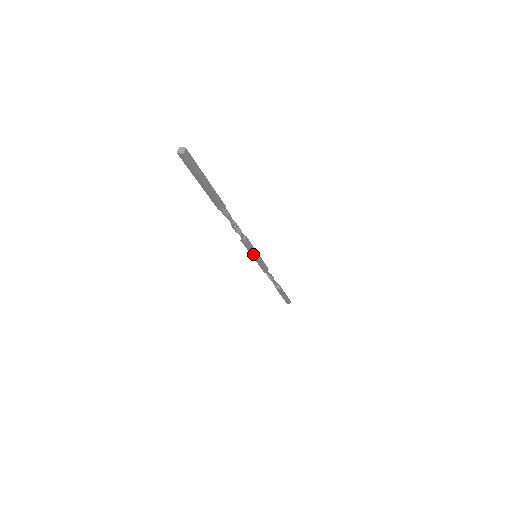
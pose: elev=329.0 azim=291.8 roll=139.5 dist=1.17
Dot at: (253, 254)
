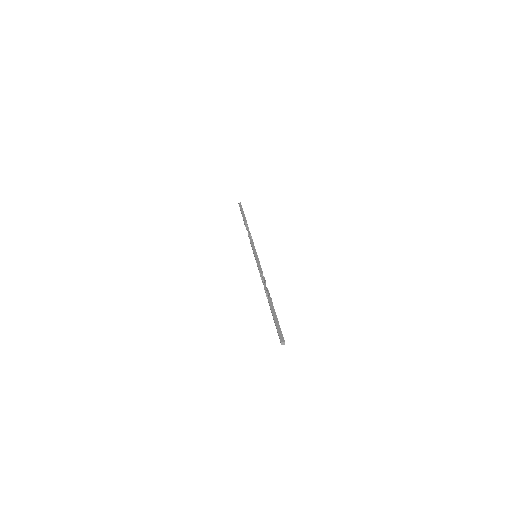
Dot at: occluded
